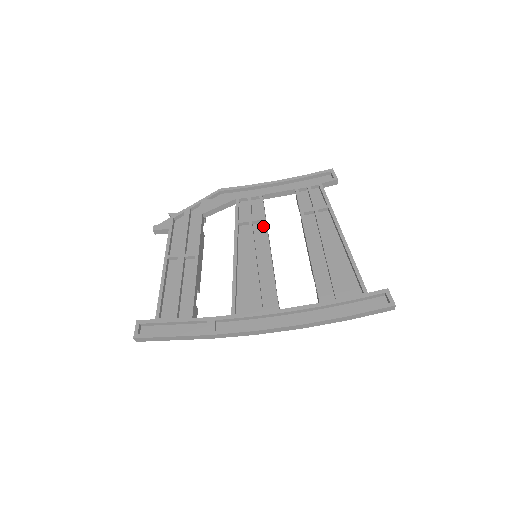
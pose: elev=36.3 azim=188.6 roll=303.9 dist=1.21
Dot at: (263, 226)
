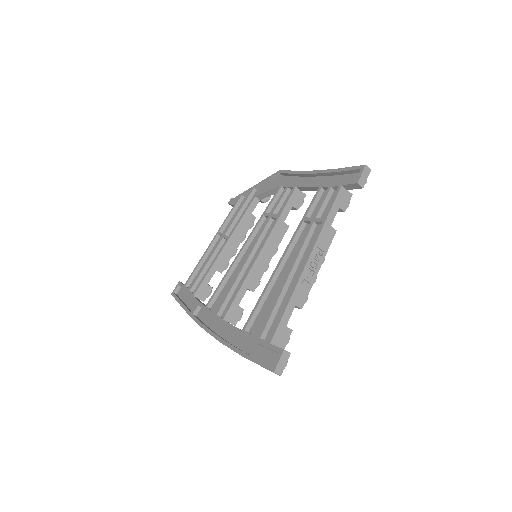
Dot at: (277, 225)
